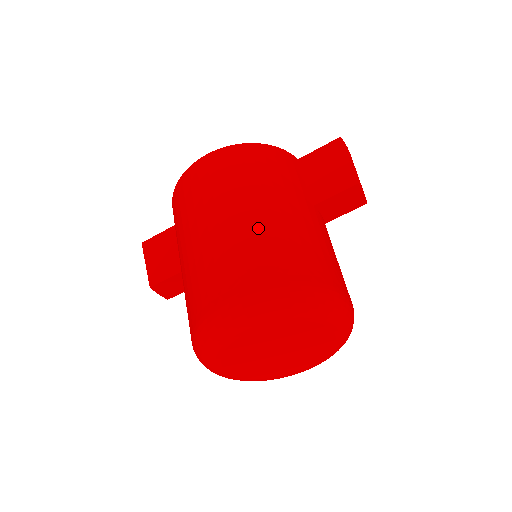
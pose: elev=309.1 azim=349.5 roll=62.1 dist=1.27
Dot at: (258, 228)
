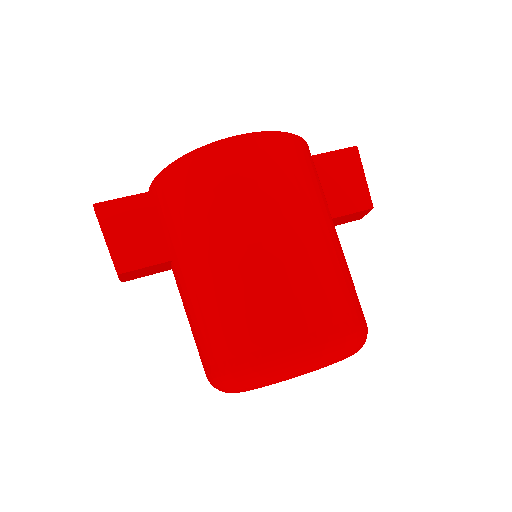
Dot at: (321, 260)
